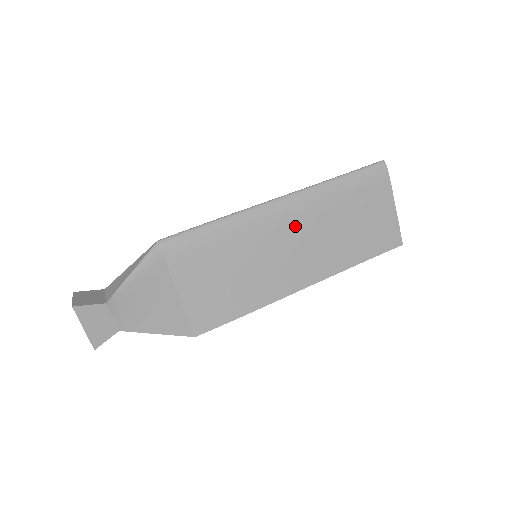
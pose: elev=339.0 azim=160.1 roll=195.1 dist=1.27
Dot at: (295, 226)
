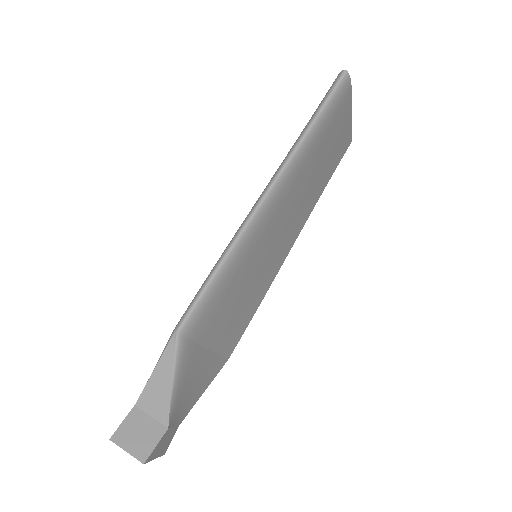
Dot at: (286, 205)
